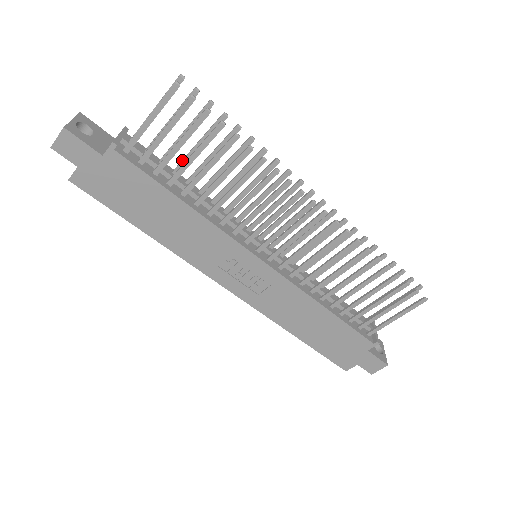
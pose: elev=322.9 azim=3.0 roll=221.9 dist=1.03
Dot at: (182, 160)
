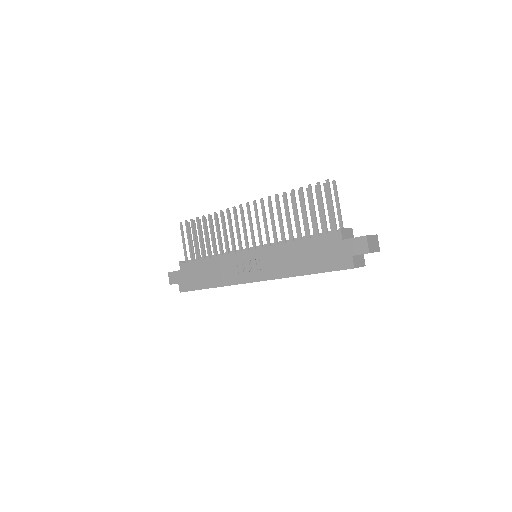
Dot at: occluded
